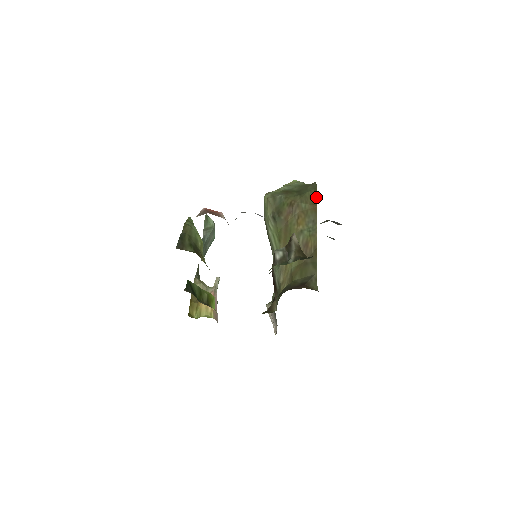
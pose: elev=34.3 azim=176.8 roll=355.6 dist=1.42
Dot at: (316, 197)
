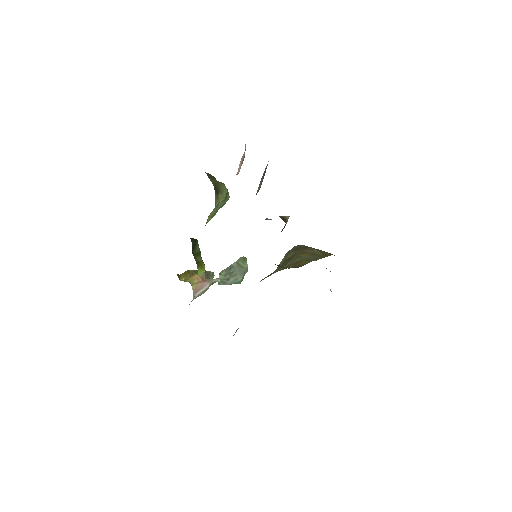
Dot at: (330, 255)
